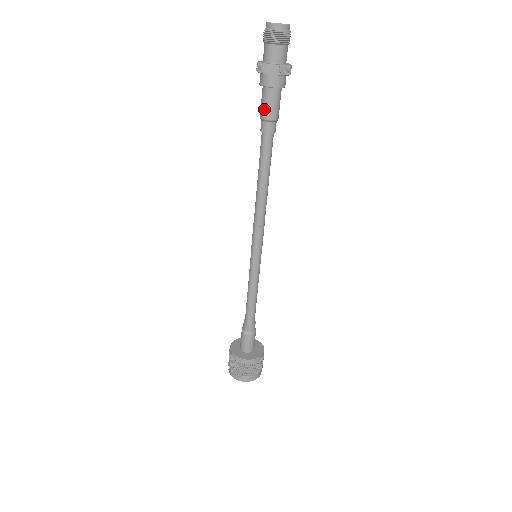
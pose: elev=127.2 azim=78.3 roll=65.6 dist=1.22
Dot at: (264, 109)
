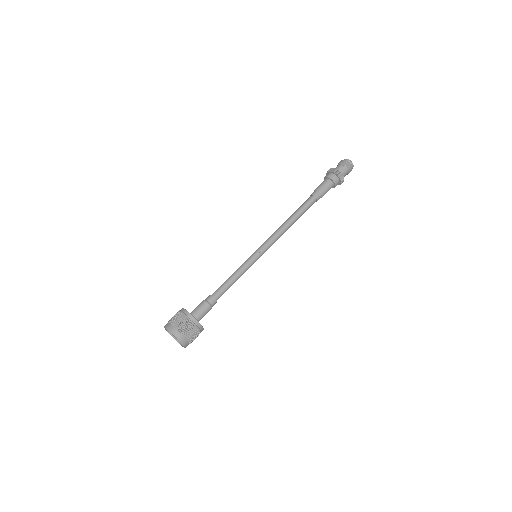
Dot at: (318, 186)
